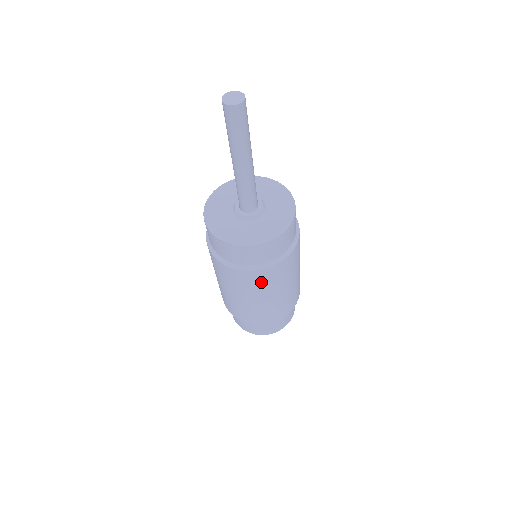
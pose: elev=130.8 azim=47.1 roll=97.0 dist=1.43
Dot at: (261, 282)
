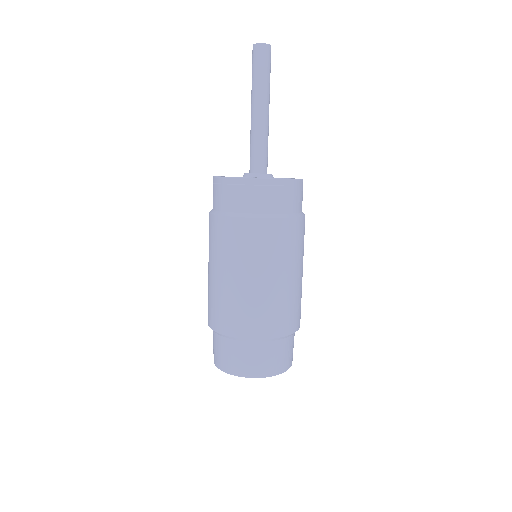
Dot at: (300, 241)
